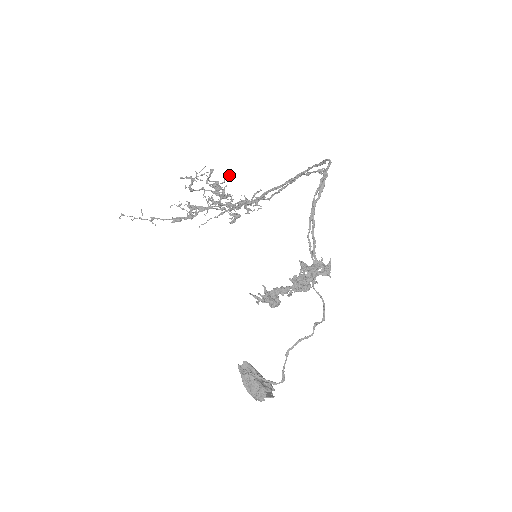
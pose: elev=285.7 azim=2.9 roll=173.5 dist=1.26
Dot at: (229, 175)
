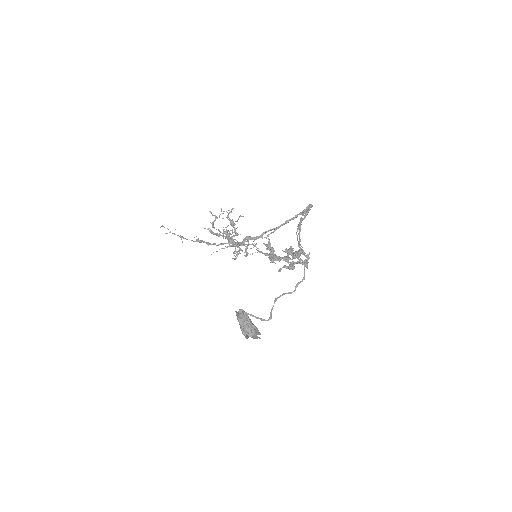
Dot at: (242, 216)
